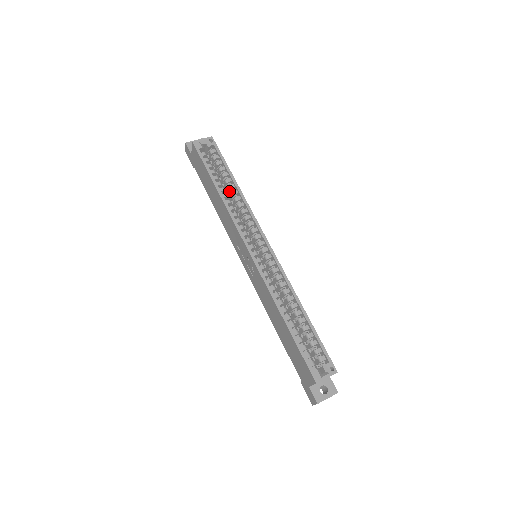
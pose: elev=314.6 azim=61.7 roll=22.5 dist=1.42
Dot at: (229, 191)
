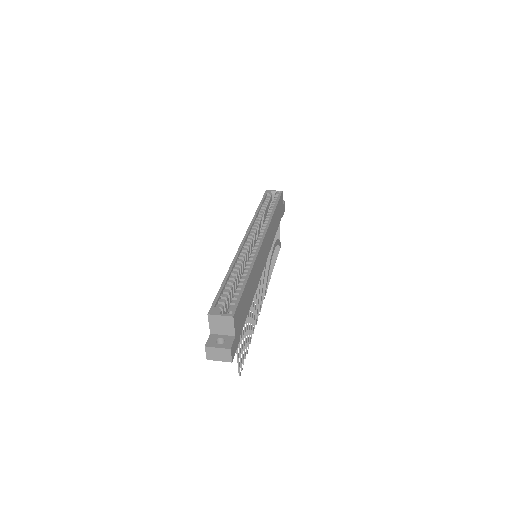
Dot at: occluded
